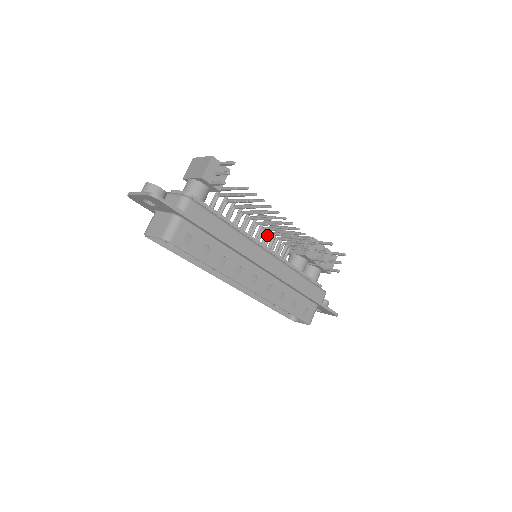
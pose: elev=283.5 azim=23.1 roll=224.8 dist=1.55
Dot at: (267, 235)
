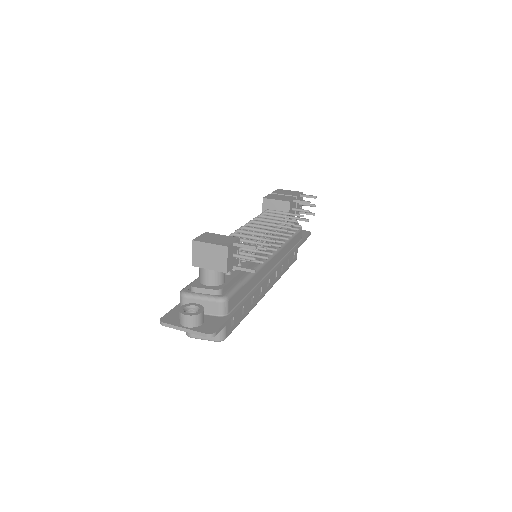
Dot at: occluded
